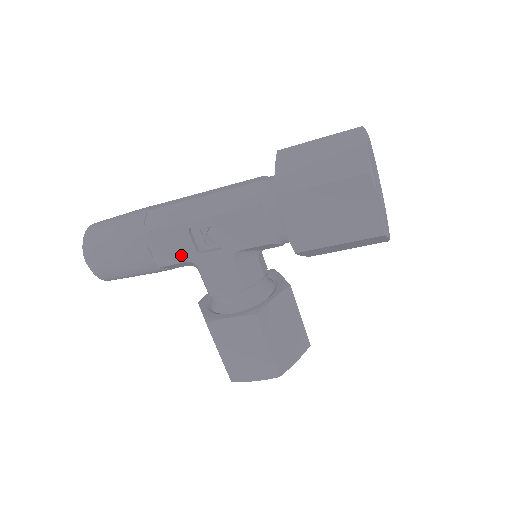
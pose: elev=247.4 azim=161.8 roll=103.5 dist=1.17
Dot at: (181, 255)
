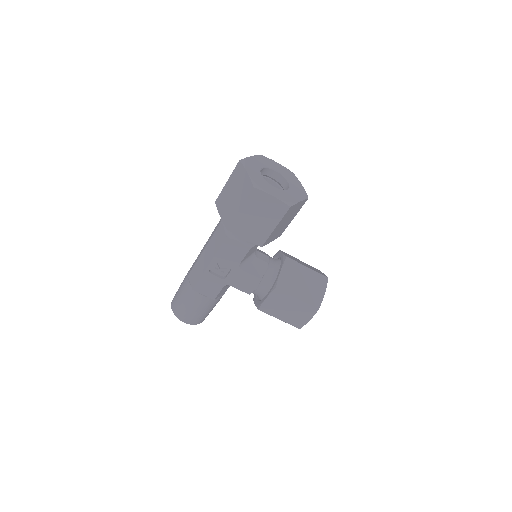
Dot at: (218, 286)
